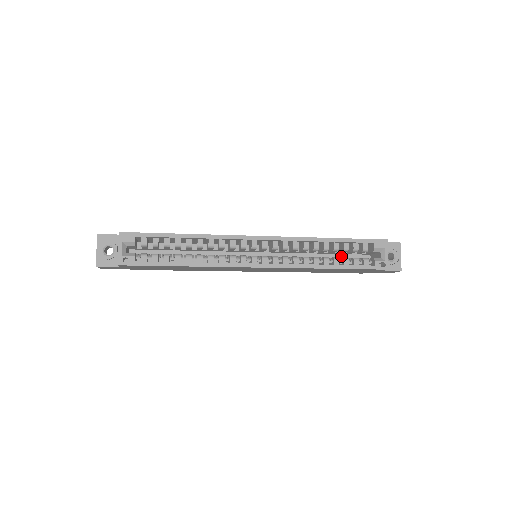
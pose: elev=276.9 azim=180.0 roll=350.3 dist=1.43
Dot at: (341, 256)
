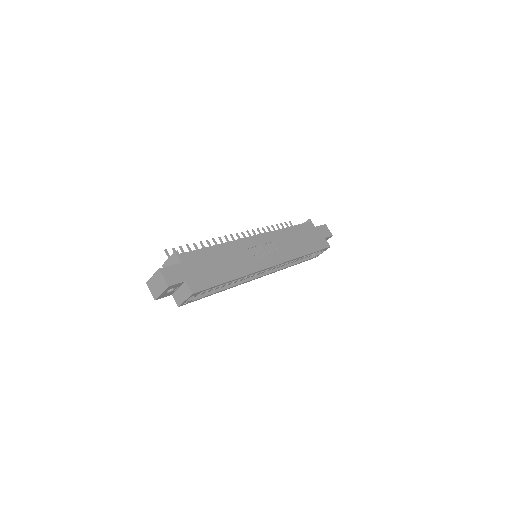
Dot at: occluded
